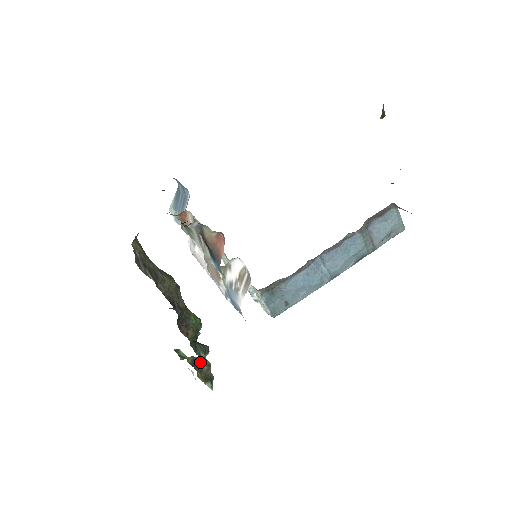
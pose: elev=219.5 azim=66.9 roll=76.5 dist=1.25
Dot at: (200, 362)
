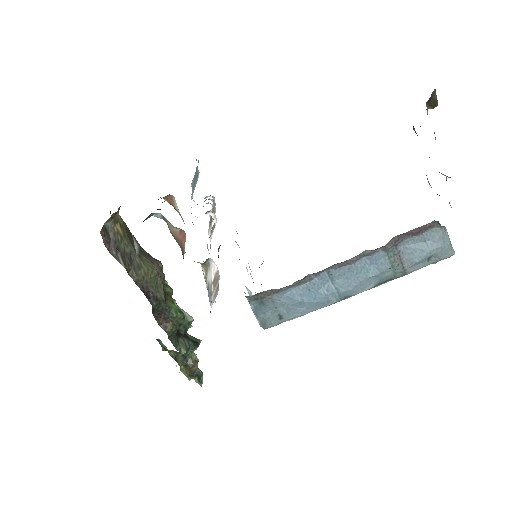
Dot at: (186, 356)
